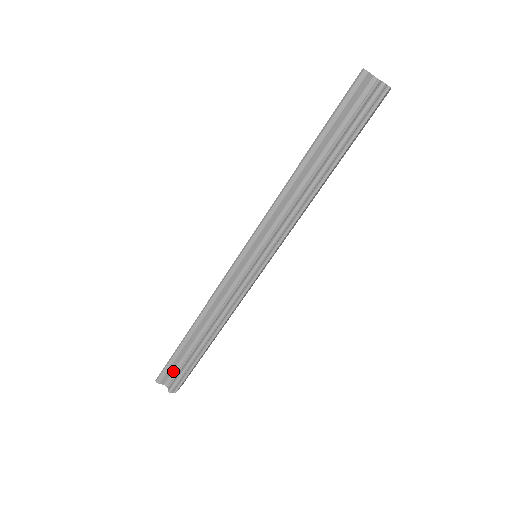
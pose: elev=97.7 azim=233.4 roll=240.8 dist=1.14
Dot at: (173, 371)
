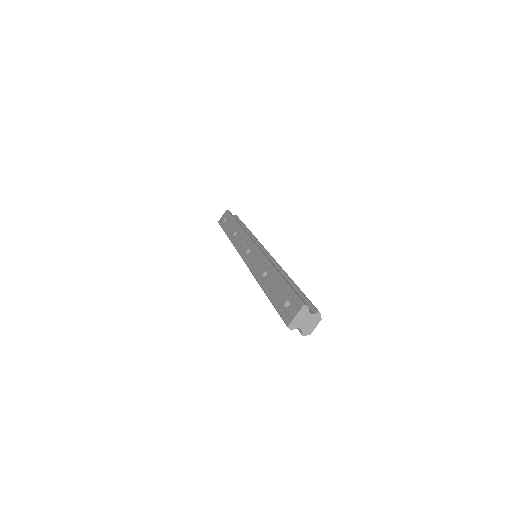
Dot at: occluded
